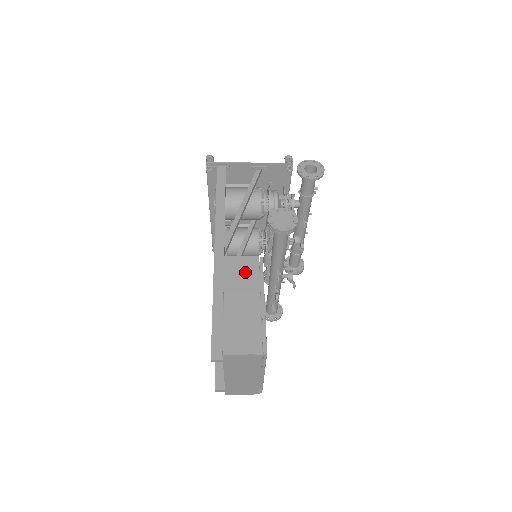
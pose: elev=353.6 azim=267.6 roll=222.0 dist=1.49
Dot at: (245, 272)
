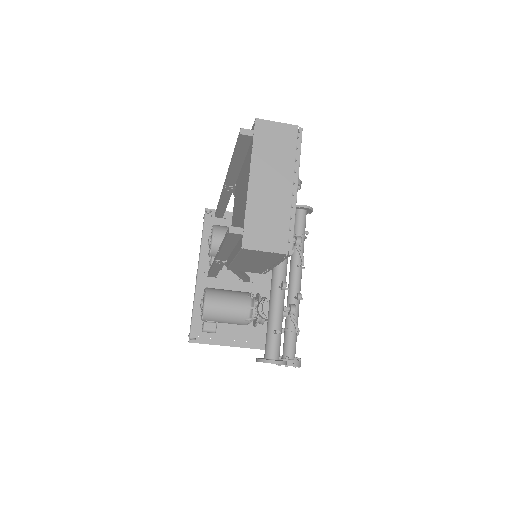
Dot at: occluded
